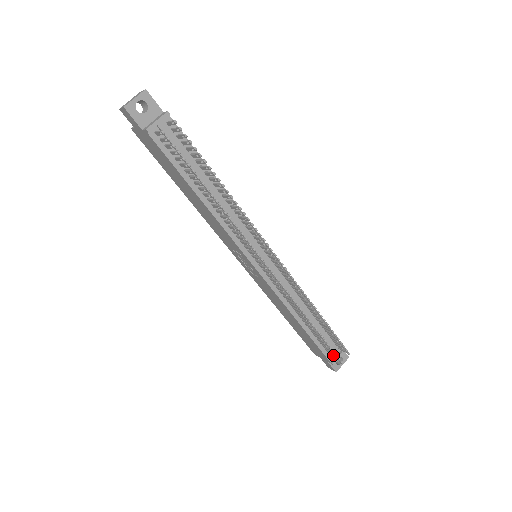
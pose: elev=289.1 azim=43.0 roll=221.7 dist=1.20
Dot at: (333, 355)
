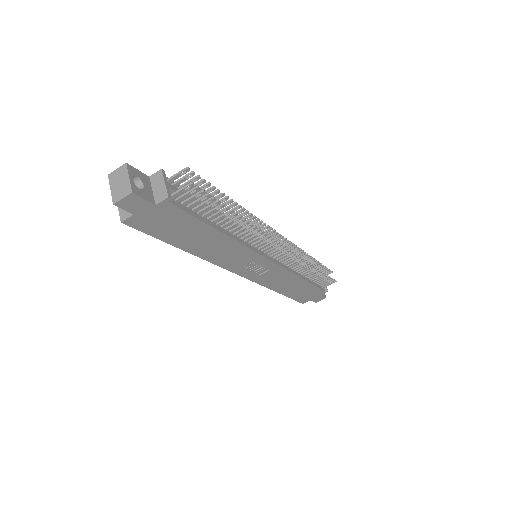
Dot at: (327, 283)
